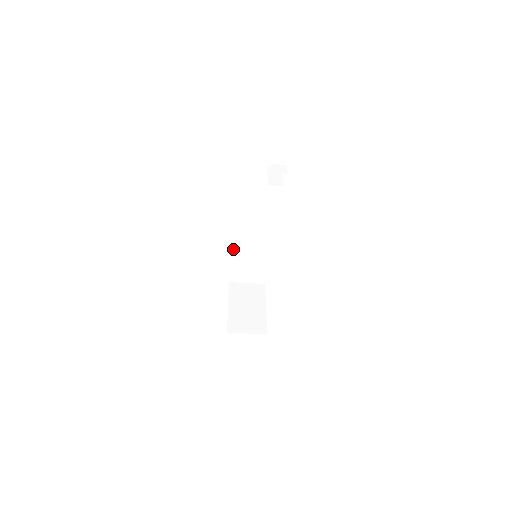
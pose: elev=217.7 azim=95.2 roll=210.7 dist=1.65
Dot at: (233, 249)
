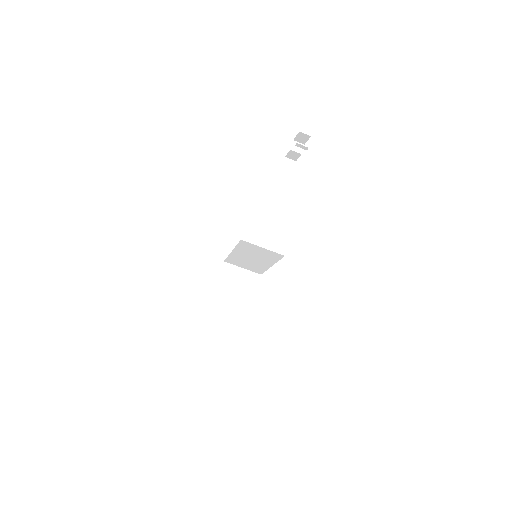
Dot at: (221, 276)
